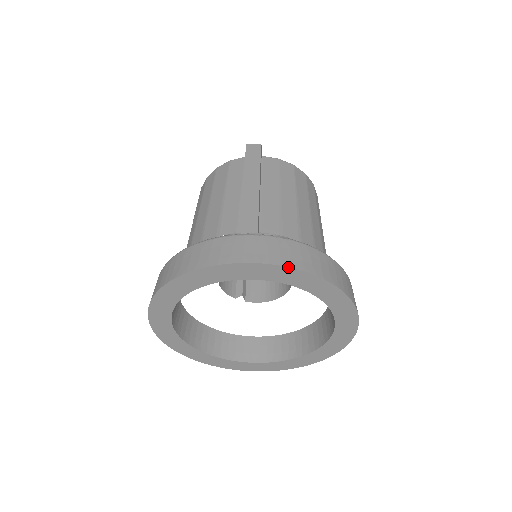
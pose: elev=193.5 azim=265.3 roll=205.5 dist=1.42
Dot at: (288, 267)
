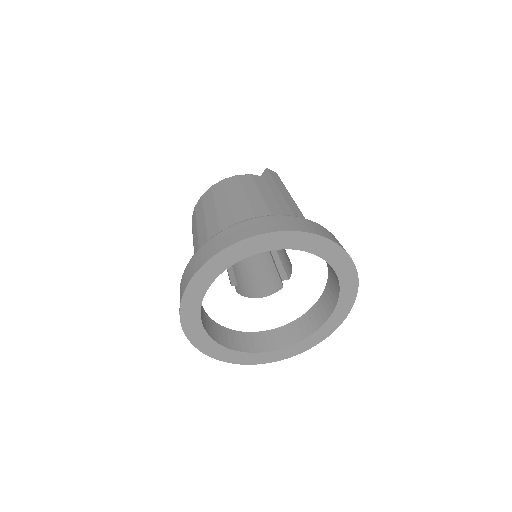
Dot at: (348, 254)
